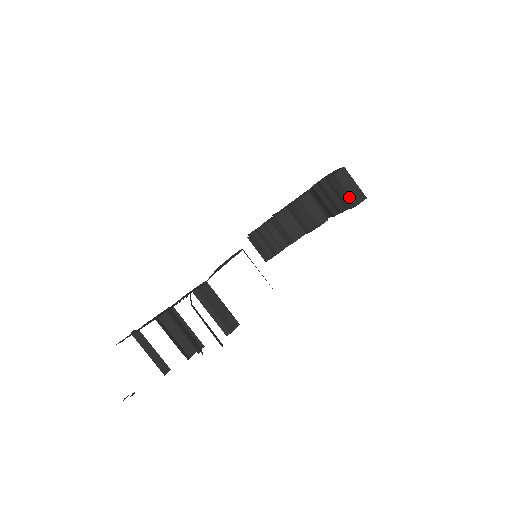
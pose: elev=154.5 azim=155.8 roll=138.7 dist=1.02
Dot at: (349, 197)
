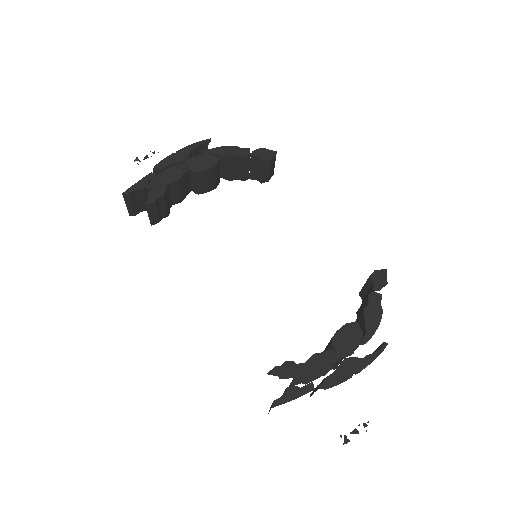
Dot at: (268, 175)
